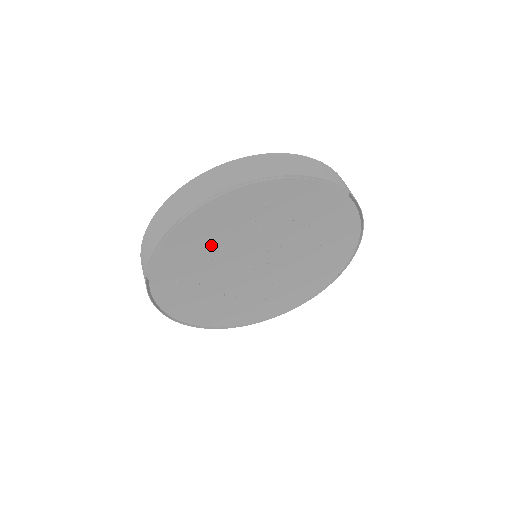
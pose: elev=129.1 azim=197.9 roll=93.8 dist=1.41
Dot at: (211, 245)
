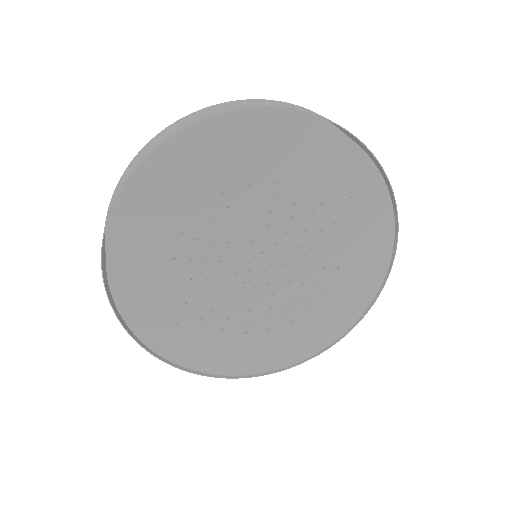
Dot at: (170, 263)
